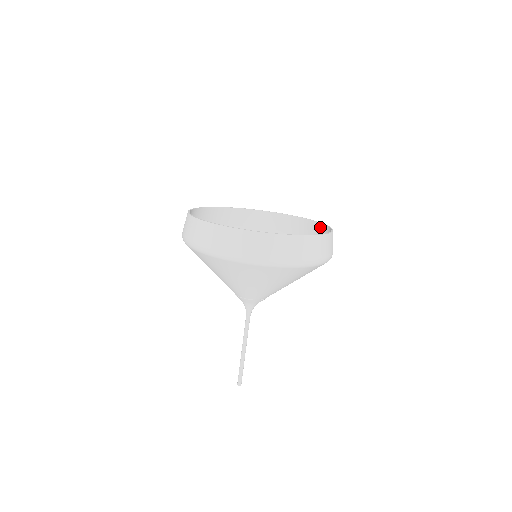
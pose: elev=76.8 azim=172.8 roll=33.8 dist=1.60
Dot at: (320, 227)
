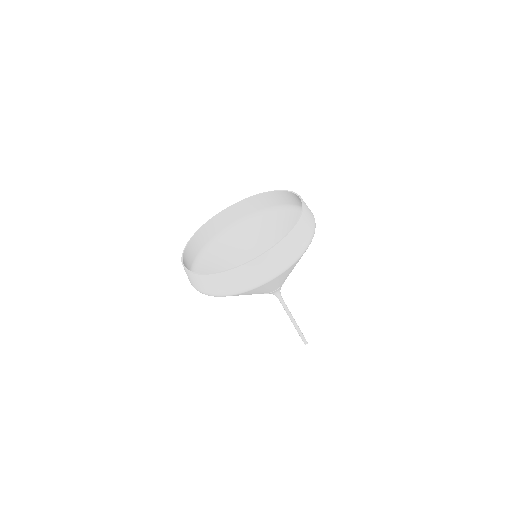
Dot at: (268, 196)
